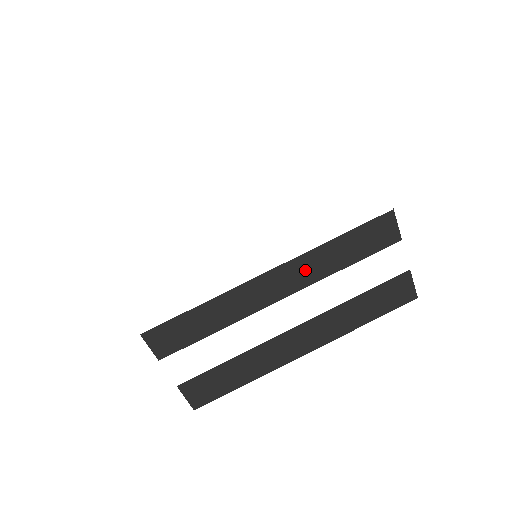
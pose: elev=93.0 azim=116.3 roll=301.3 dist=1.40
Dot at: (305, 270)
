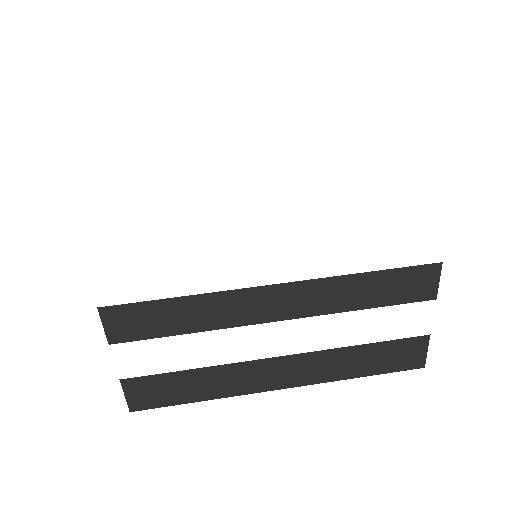
Dot at: (318, 297)
